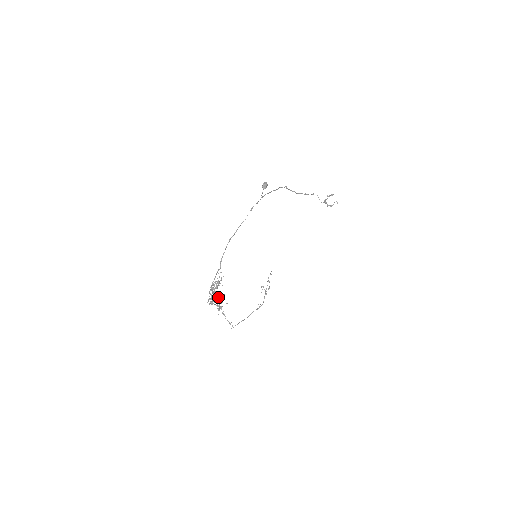
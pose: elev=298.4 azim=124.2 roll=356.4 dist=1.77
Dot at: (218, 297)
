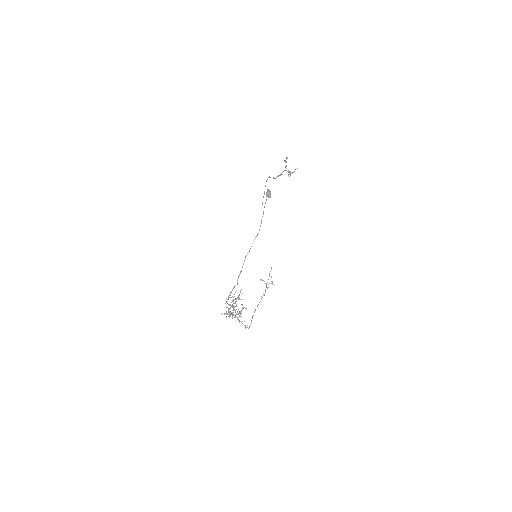
Dot at: occluded
